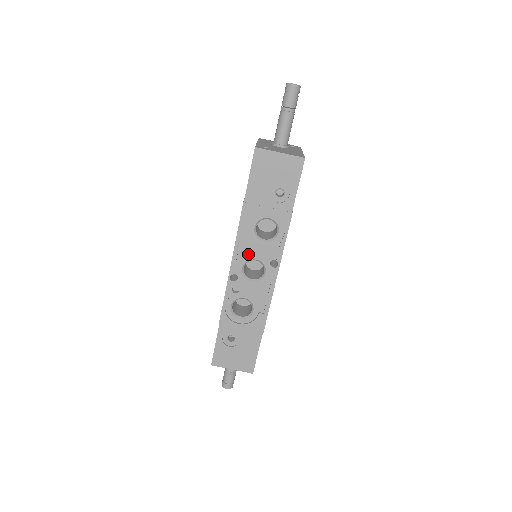
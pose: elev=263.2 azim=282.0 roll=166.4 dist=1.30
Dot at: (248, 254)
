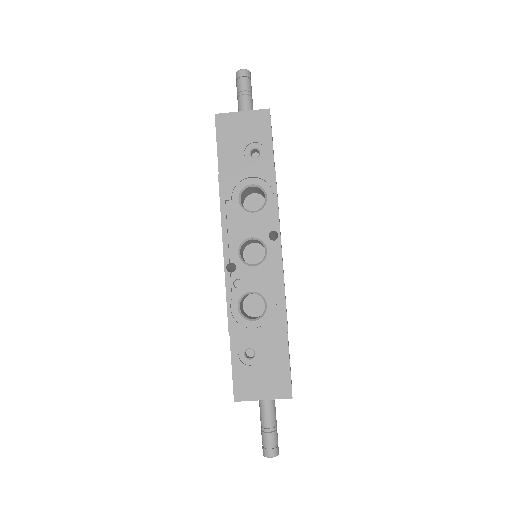
Dot at: (240, 234)
